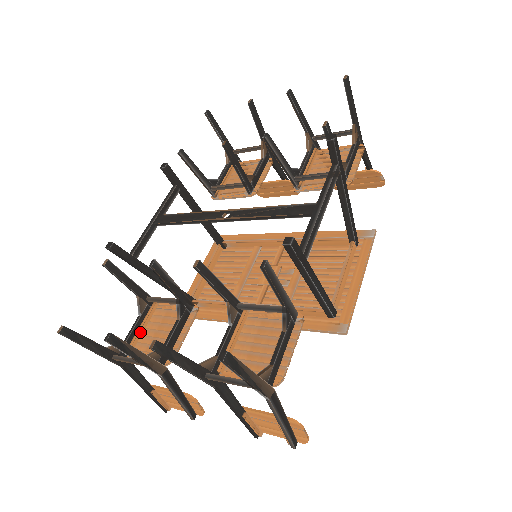
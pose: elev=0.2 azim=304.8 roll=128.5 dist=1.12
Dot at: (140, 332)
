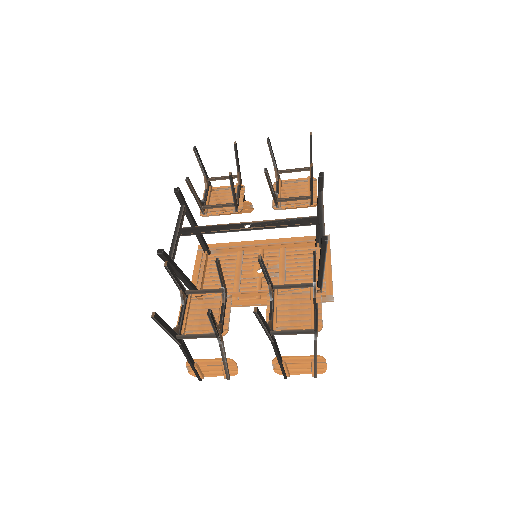
Dot at: (187, 318)
